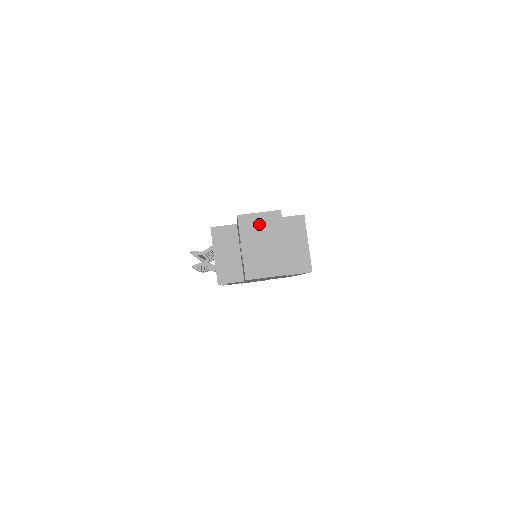
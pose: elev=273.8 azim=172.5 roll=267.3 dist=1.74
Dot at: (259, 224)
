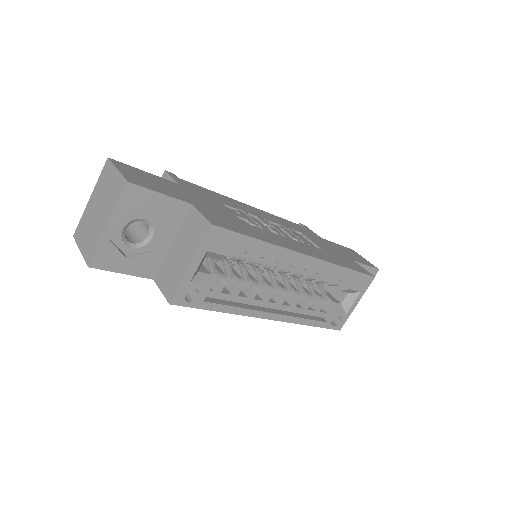
Dot at: (110, 183)
